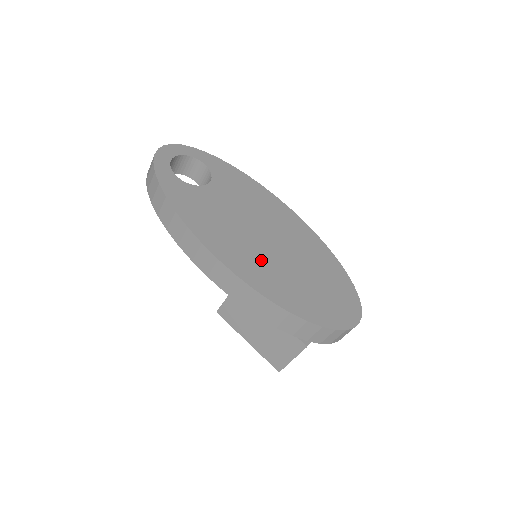
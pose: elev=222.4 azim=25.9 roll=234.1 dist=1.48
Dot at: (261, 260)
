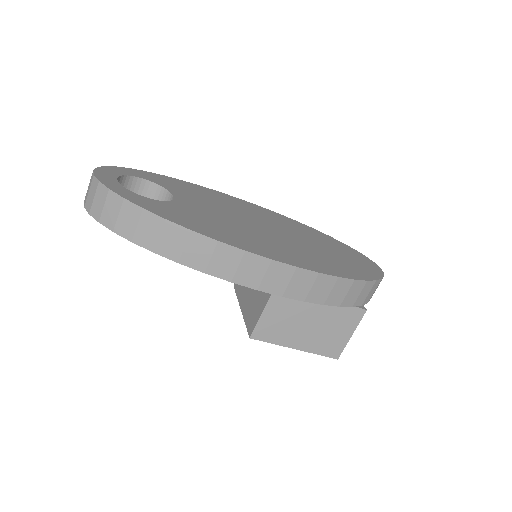
Dot at: (289, 247)
